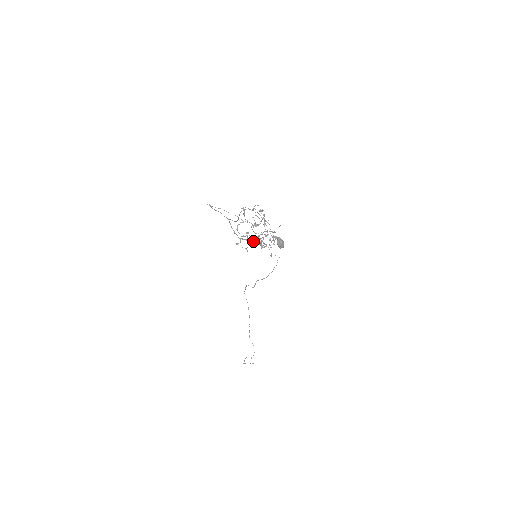
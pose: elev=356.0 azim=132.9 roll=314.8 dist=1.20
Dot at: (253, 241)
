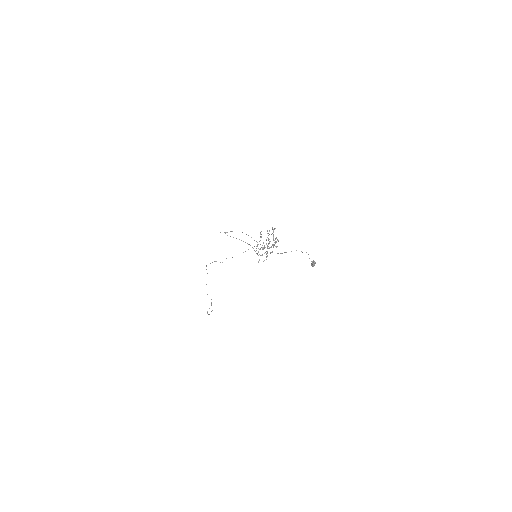
Dot at: occluded
